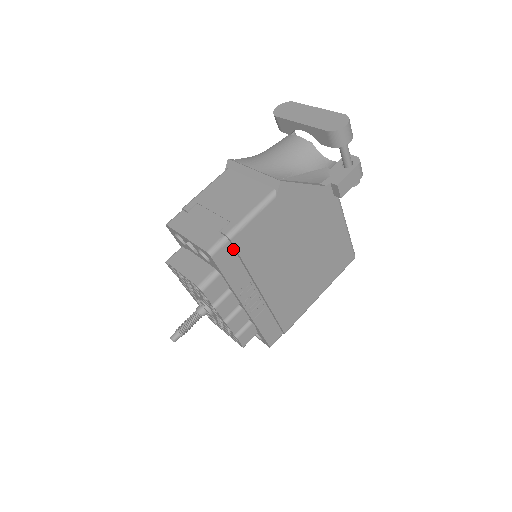
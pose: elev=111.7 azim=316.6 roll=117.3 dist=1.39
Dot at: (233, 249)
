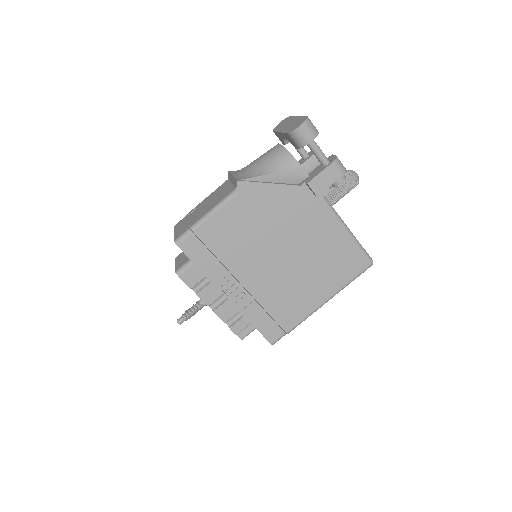
Dot at: (199, 240)
